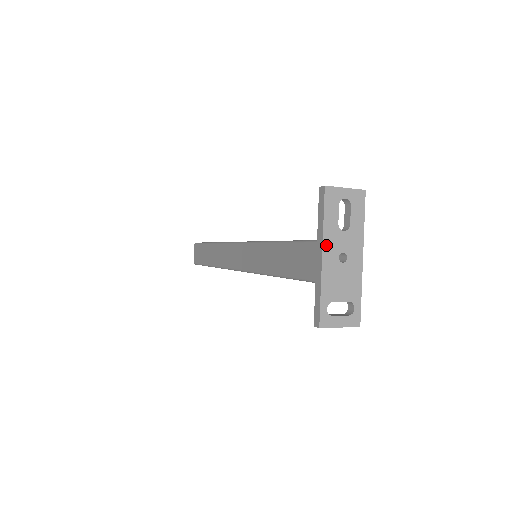
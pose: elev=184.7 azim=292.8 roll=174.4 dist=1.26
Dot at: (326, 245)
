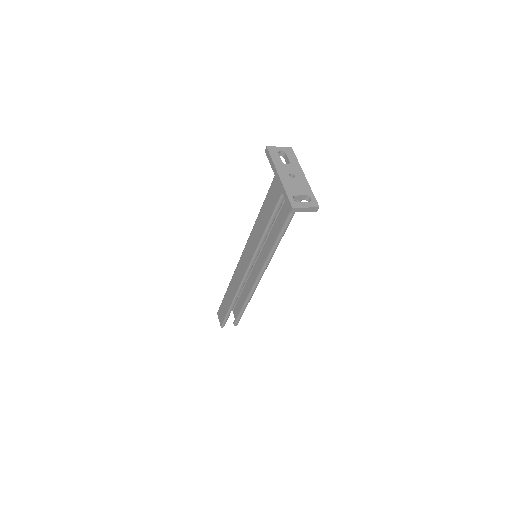
Dot at: (279, 171)
